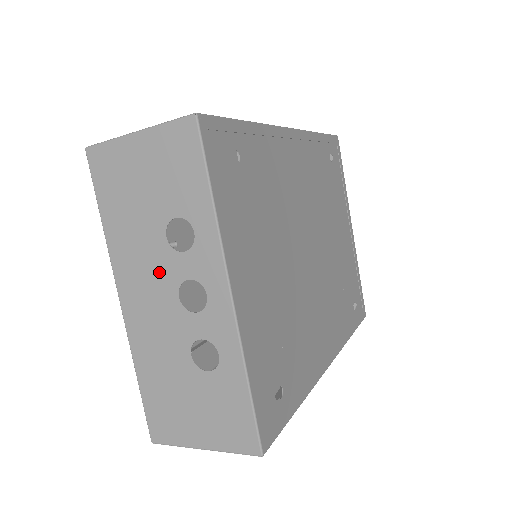
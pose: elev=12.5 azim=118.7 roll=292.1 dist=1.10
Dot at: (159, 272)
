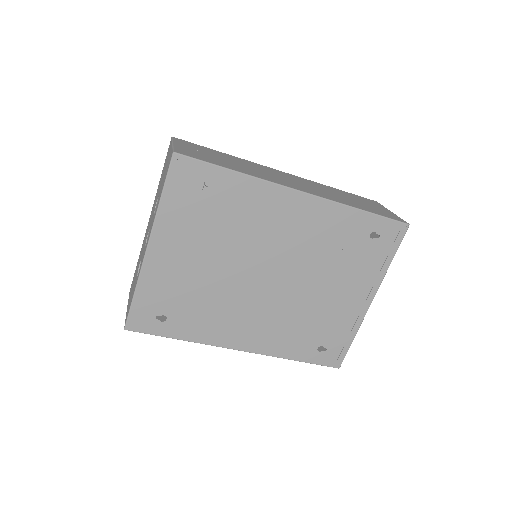
Dot at: occluded
